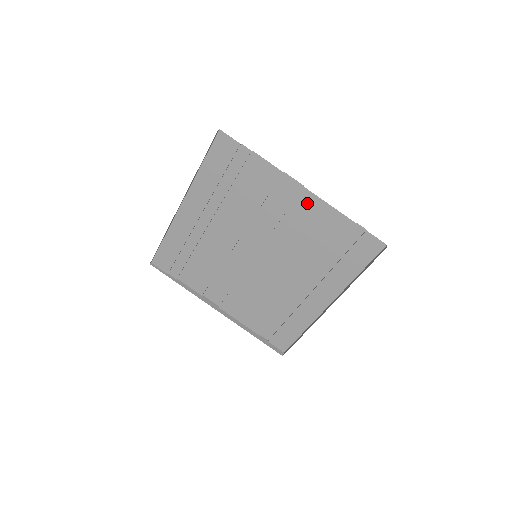
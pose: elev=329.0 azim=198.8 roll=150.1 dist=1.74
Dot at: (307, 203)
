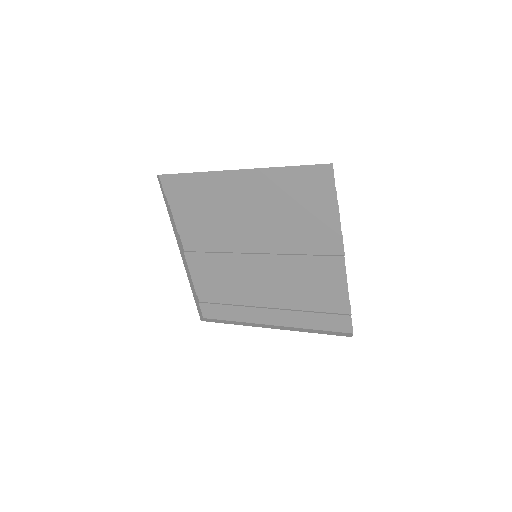
Dot at: (334, 266)
